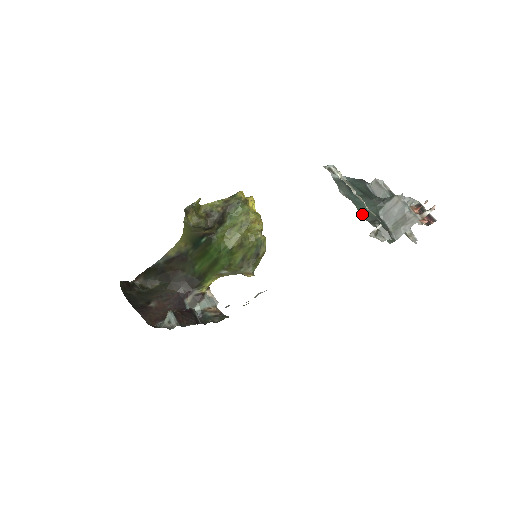
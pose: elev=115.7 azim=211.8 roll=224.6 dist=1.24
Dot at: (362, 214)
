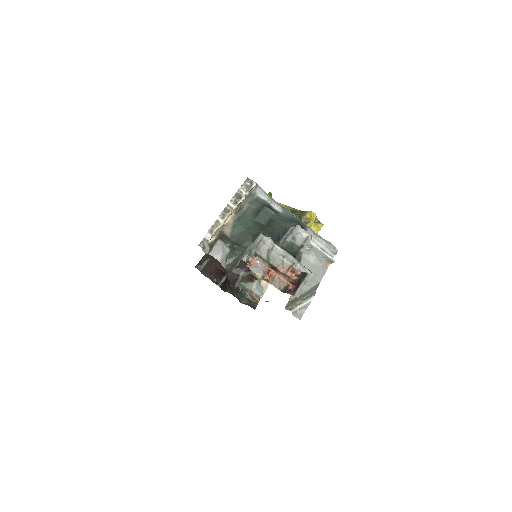
Dot at: (233, 231)
